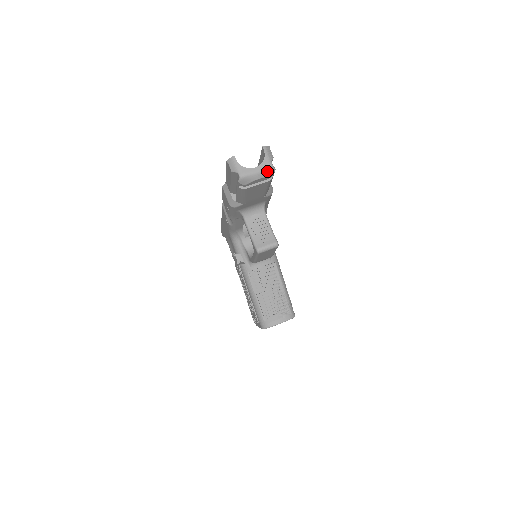
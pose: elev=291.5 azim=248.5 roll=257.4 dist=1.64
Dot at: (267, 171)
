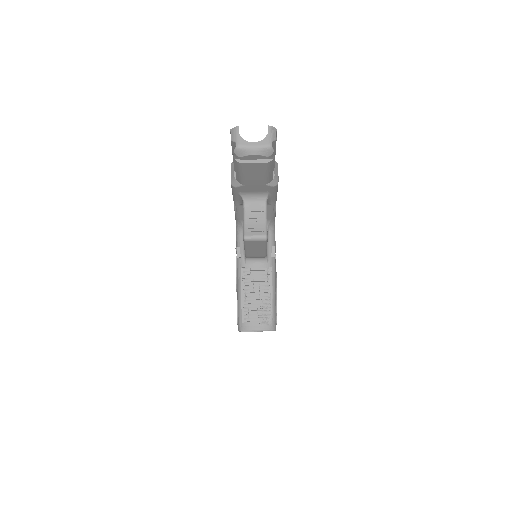
Dot at: (264, 149)
